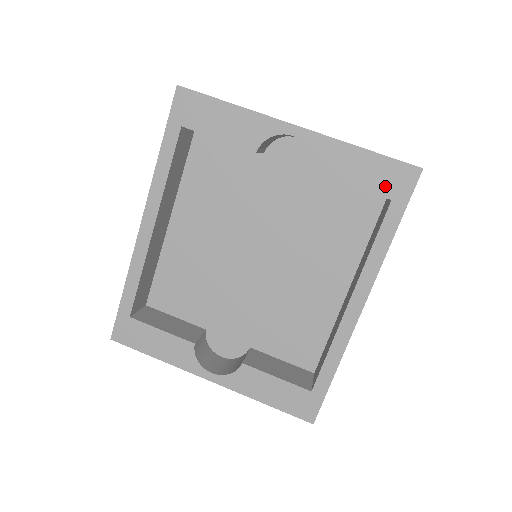
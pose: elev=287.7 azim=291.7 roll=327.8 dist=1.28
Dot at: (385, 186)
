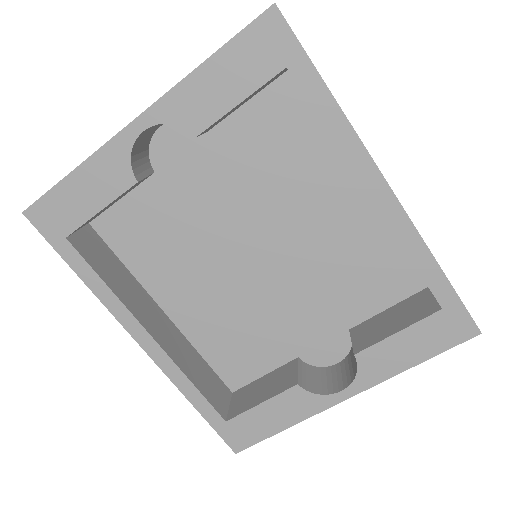
Dot at: (265, 64)
